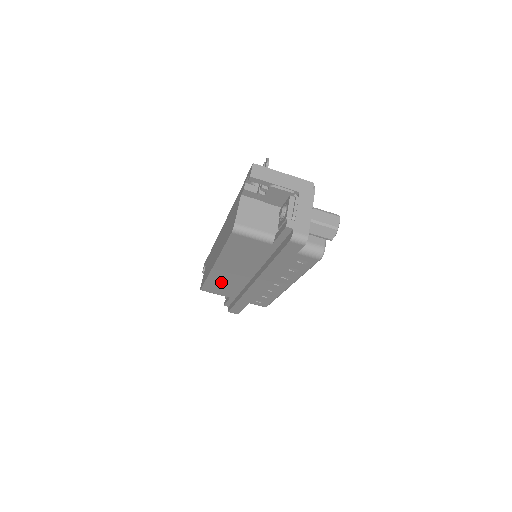
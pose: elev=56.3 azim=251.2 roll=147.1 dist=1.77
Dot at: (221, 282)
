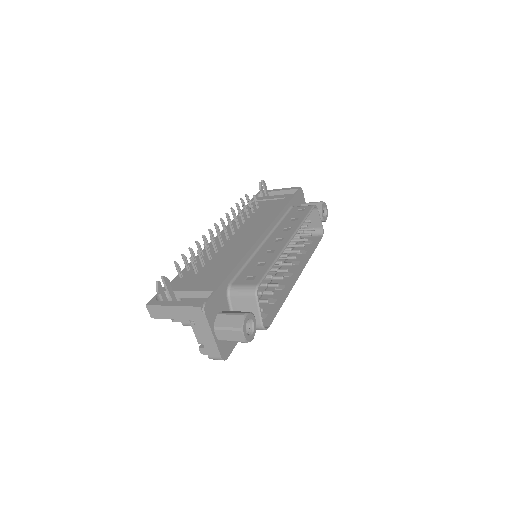
Dot at: occluded
